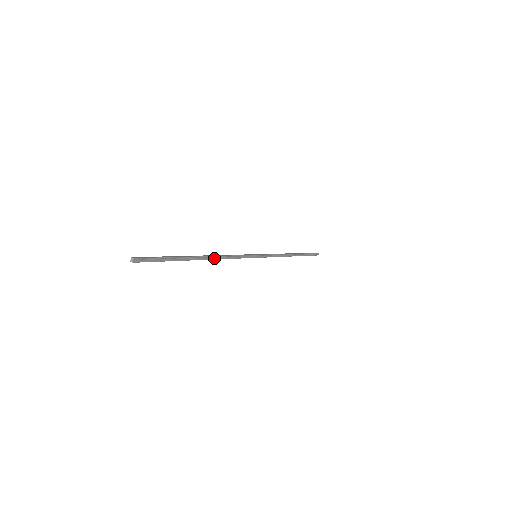
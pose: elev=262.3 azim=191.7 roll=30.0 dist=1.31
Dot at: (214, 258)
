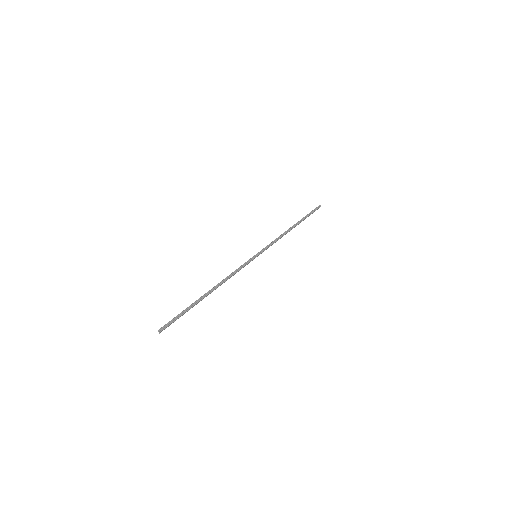
Dot at: (219, 285)
